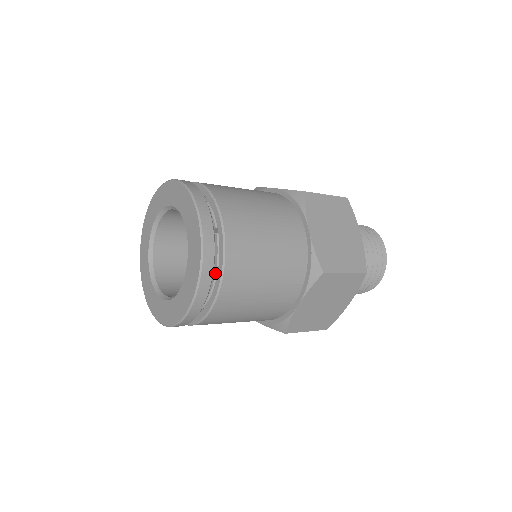
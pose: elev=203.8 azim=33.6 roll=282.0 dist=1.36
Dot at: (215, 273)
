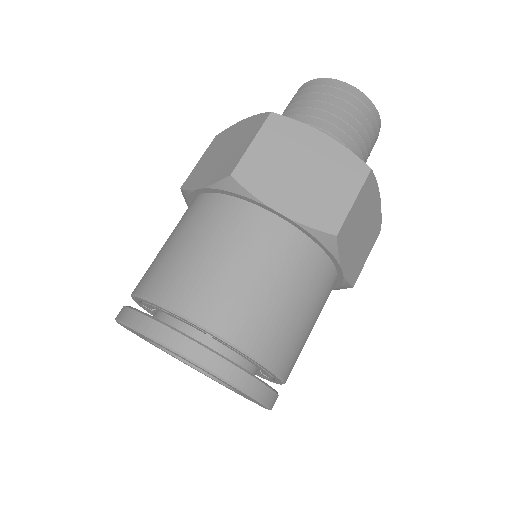
Dot at: (252, 362)
